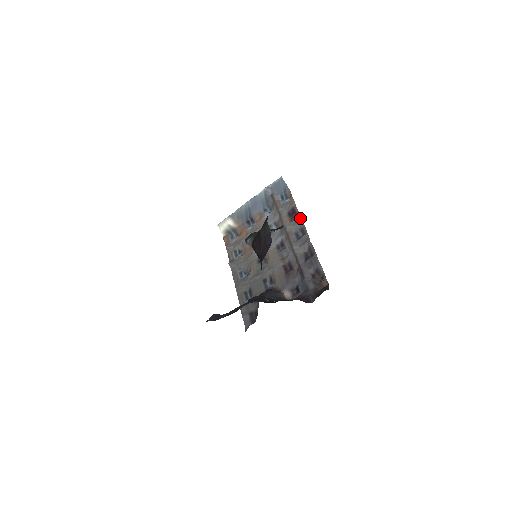
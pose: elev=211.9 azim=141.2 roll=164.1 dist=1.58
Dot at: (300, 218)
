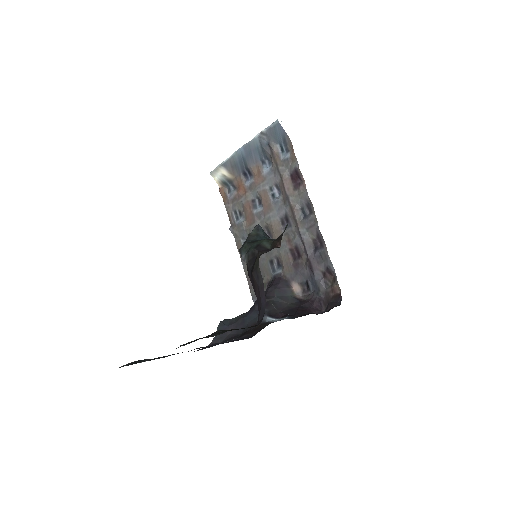
Dot at: (305, 189)
